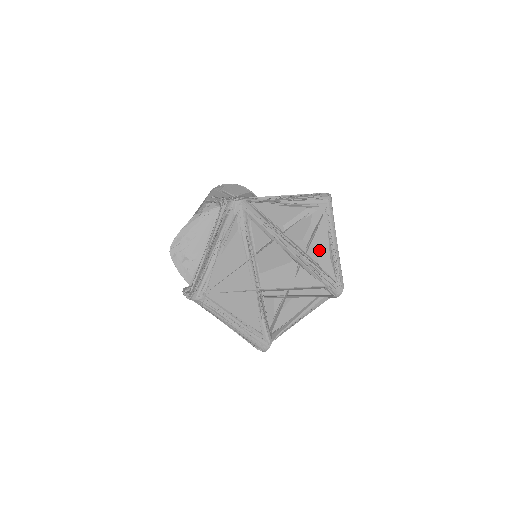
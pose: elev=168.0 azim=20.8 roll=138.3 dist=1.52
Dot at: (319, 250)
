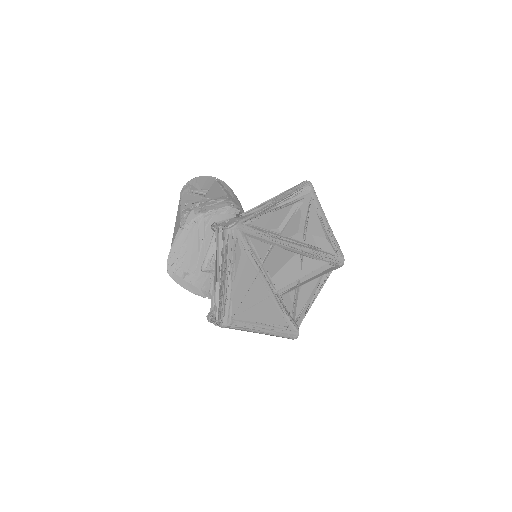
Dot at: (314, 235)
